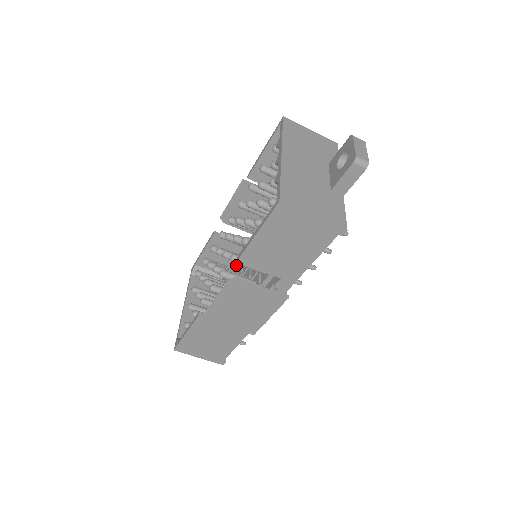
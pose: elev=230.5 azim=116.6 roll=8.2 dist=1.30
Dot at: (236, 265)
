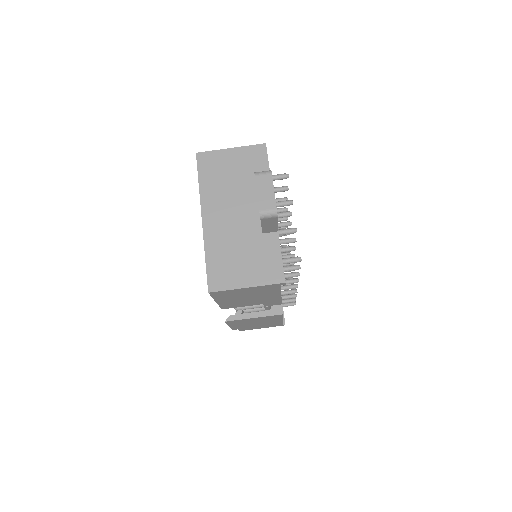
Dot at: occluded
